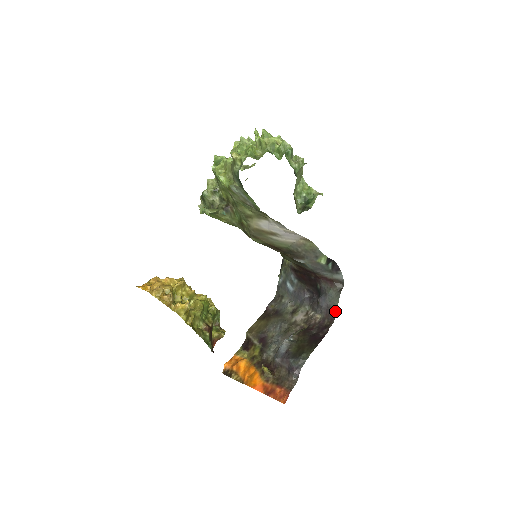
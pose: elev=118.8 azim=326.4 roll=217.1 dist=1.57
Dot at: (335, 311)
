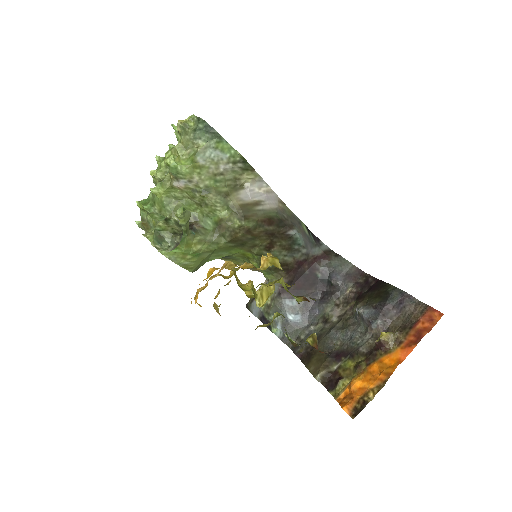
Dot at: (355, 268)
